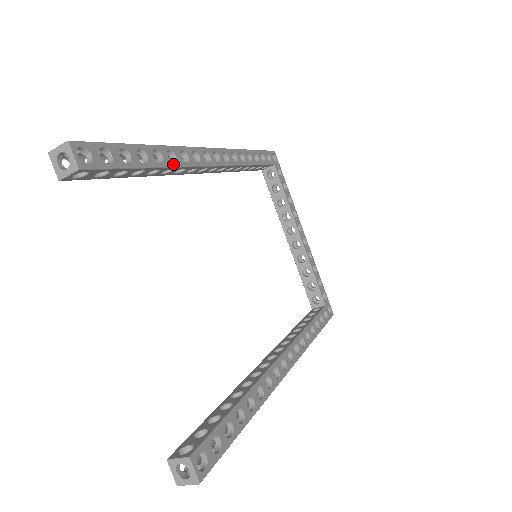
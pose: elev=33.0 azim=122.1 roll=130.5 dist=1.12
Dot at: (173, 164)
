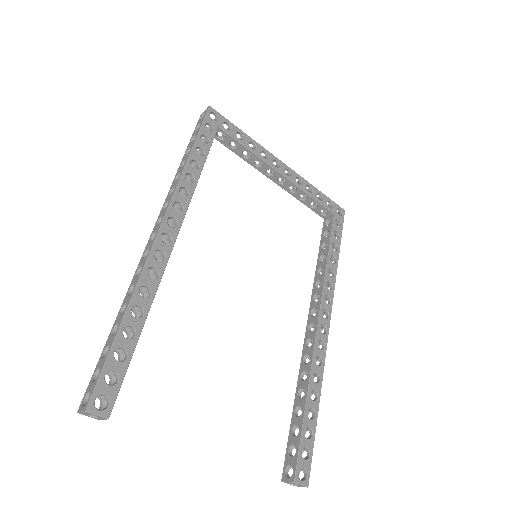
Dot at: (151, 297)
